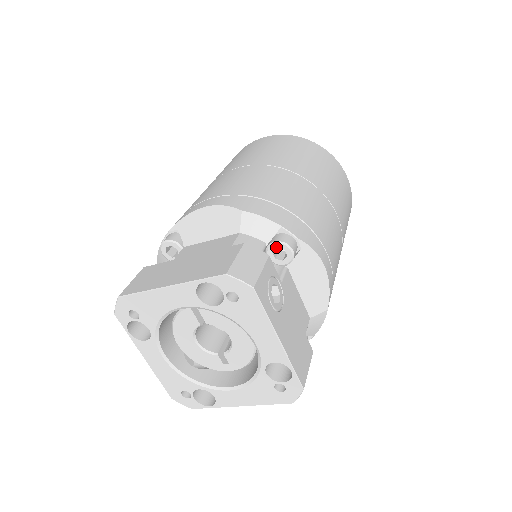
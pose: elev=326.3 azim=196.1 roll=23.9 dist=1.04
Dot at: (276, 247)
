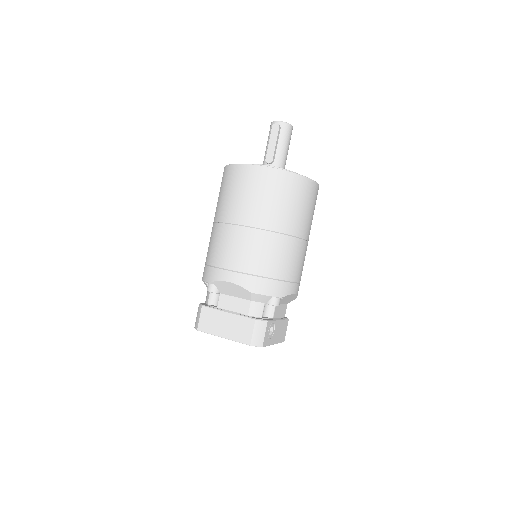
Dot at: occluded
